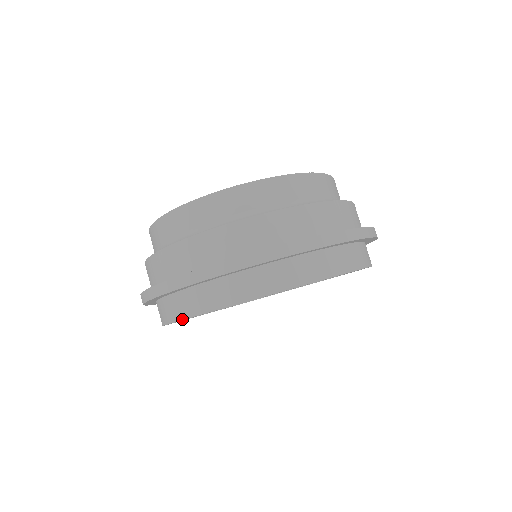
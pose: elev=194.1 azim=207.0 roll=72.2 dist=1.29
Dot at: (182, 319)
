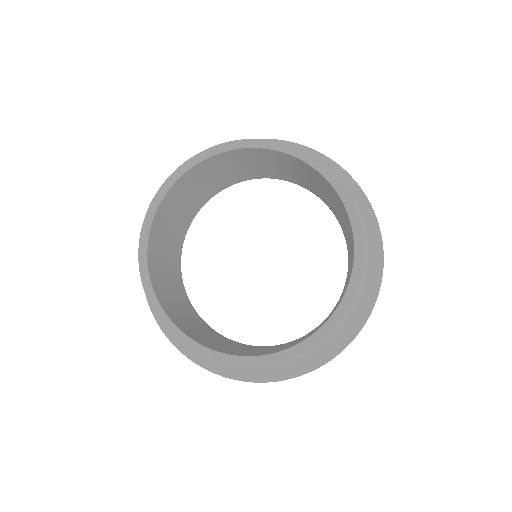
Dot at: occluded
